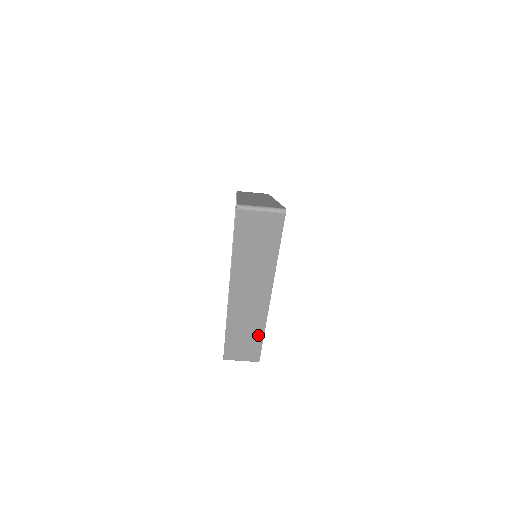
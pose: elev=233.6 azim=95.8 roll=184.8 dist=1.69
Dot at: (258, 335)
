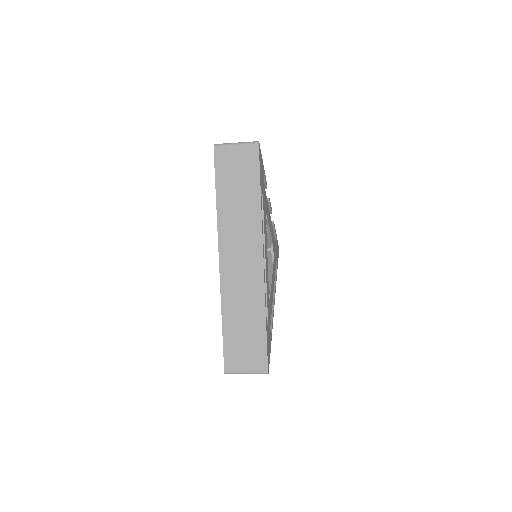
Dot at: occluded
